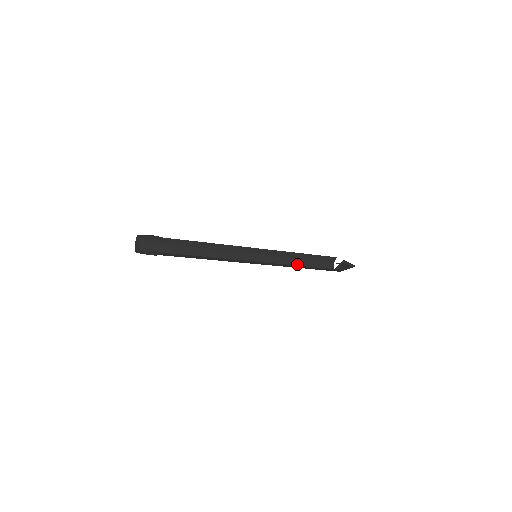
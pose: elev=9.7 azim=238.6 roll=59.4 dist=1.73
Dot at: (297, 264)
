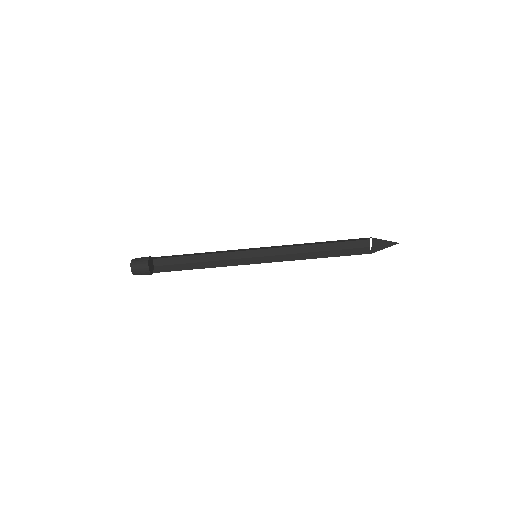
Dot at: (316, 257)
